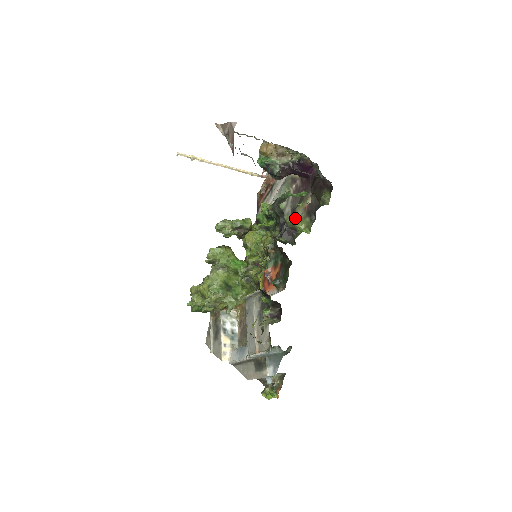
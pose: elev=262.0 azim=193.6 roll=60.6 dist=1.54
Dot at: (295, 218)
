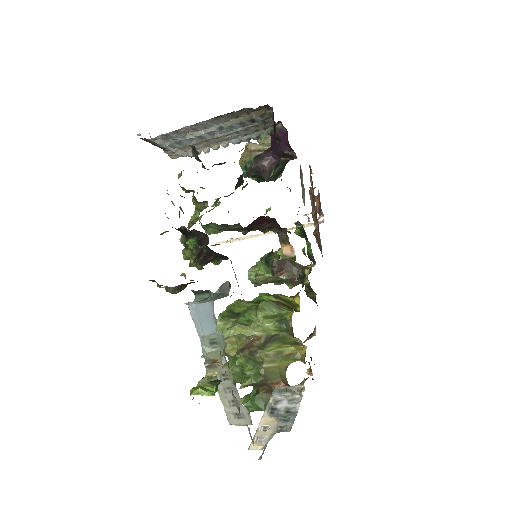
Dot at: occluded
